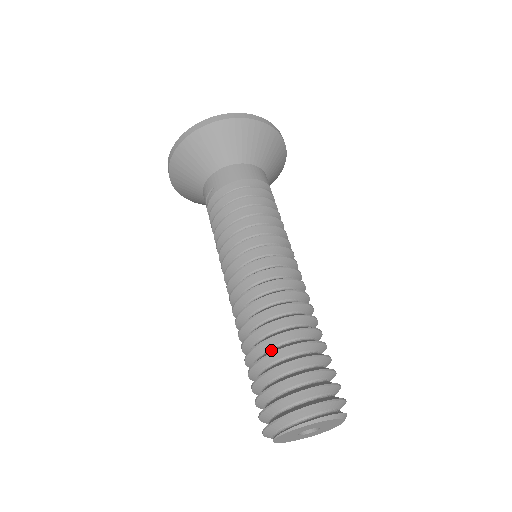
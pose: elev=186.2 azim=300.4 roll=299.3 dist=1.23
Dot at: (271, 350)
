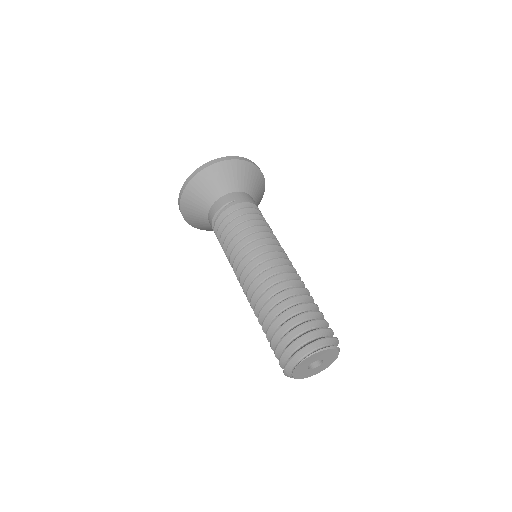
Dot at: occluded
